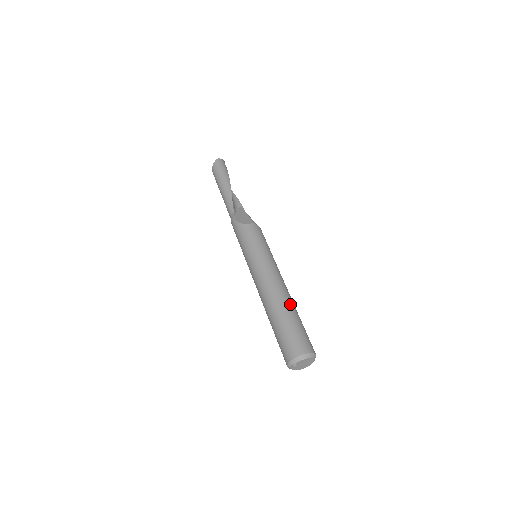
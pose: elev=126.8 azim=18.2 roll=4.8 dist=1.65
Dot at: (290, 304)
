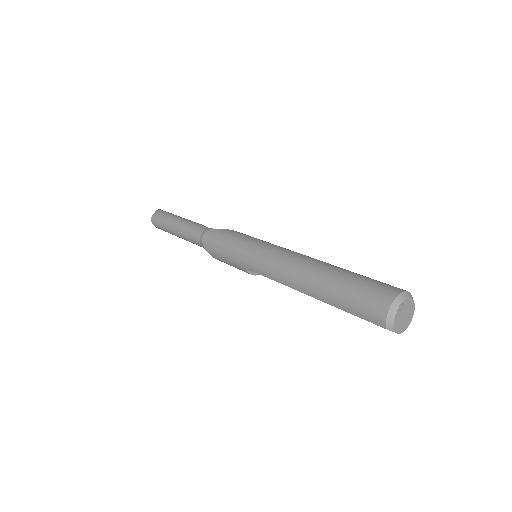
Dot at: occluded
